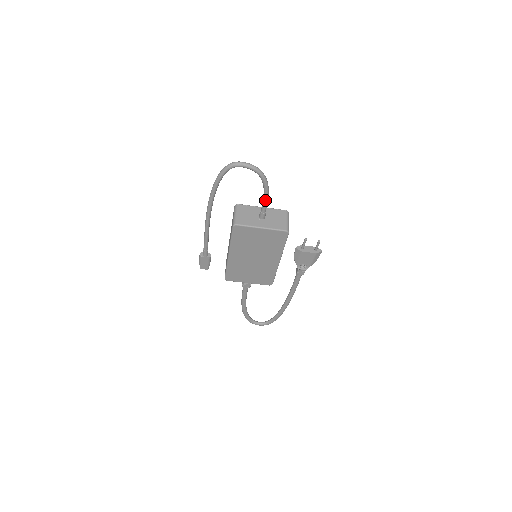
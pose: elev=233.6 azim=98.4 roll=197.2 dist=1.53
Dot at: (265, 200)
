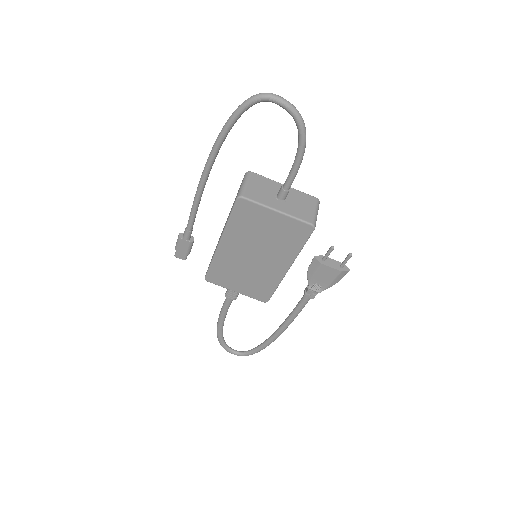
Dot at: (294, 169)
